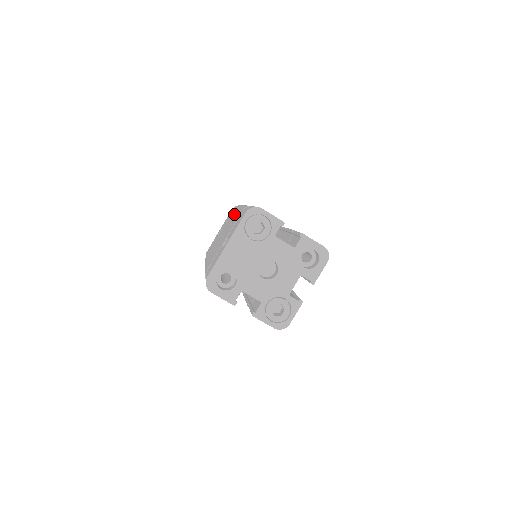
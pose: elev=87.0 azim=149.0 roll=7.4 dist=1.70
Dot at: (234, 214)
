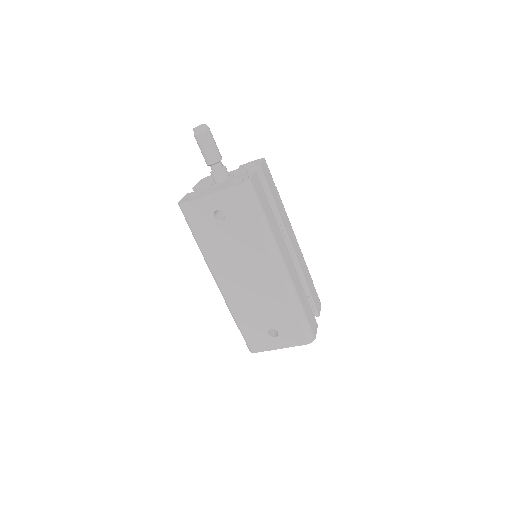
Dot at: (270, 271)
